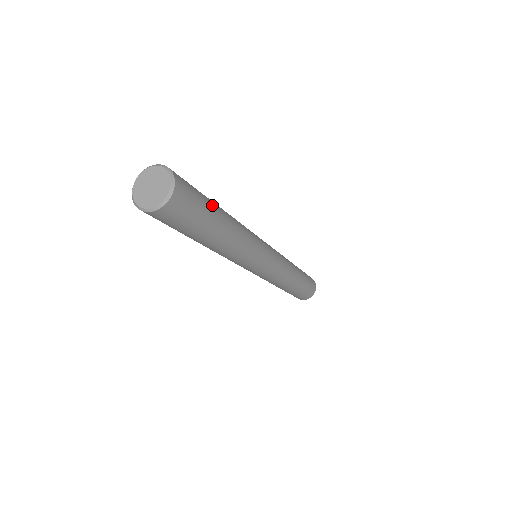
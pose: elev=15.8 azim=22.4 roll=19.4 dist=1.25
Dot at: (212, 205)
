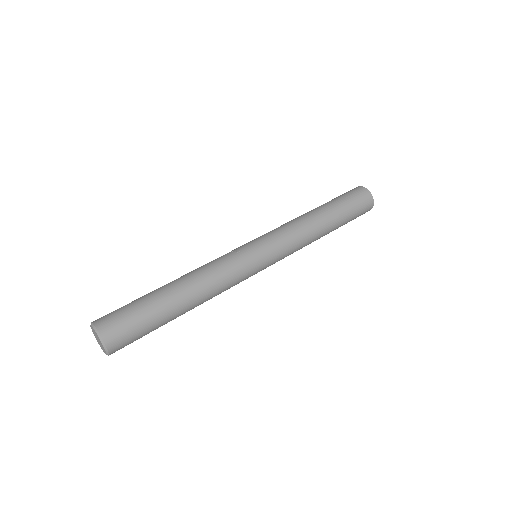
Dot at: (155, 307)
